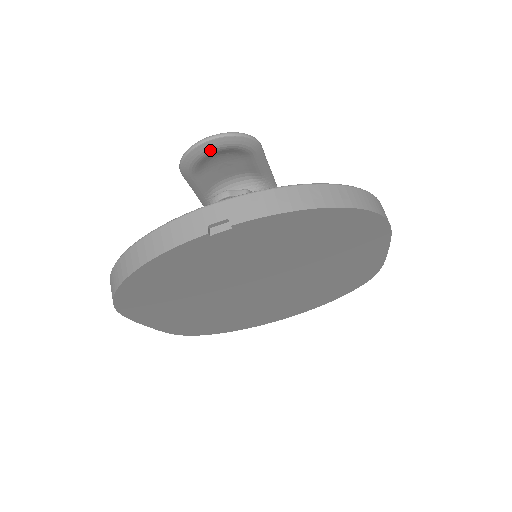
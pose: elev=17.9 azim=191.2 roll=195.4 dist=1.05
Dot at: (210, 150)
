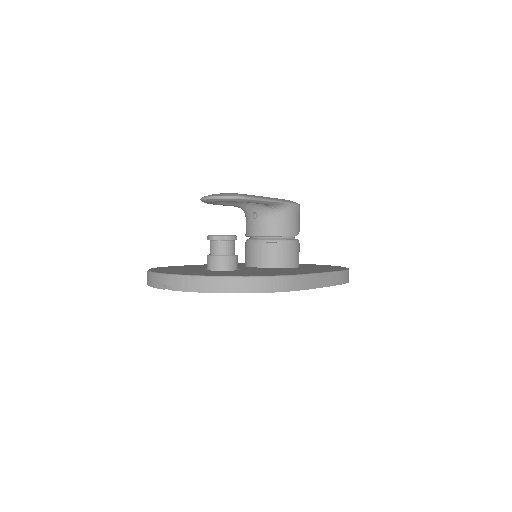
Dot at: (212, 202)
